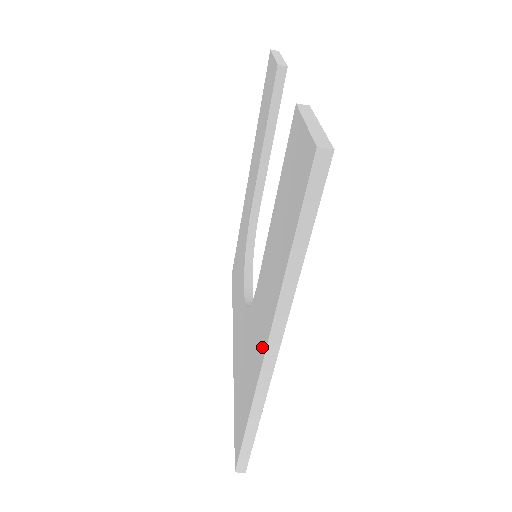
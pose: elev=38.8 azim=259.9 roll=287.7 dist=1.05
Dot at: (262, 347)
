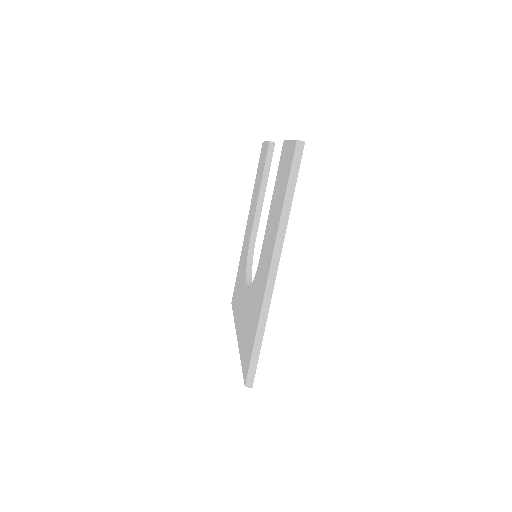
Dot at: (266, 274)
